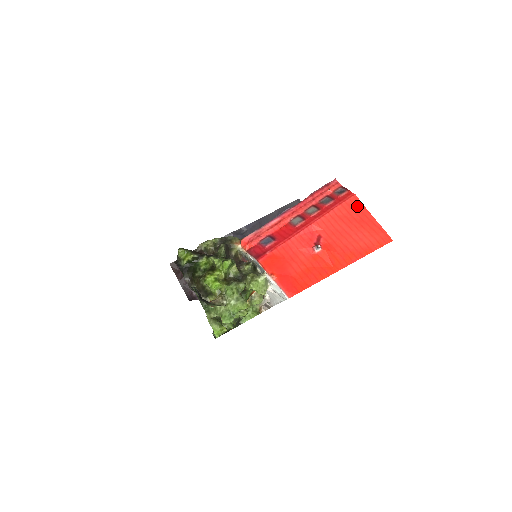
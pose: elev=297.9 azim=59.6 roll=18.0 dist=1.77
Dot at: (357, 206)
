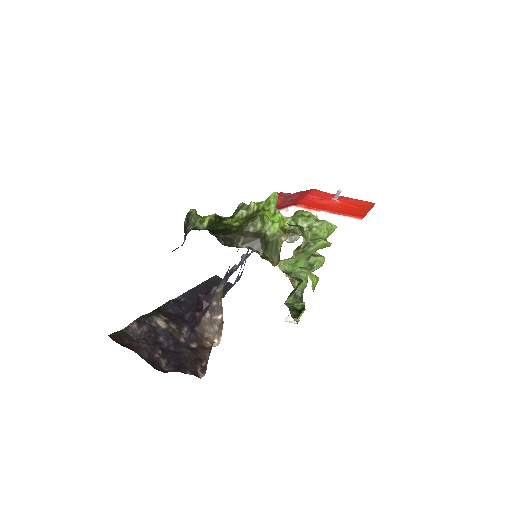
Dot at: (324, 192)
